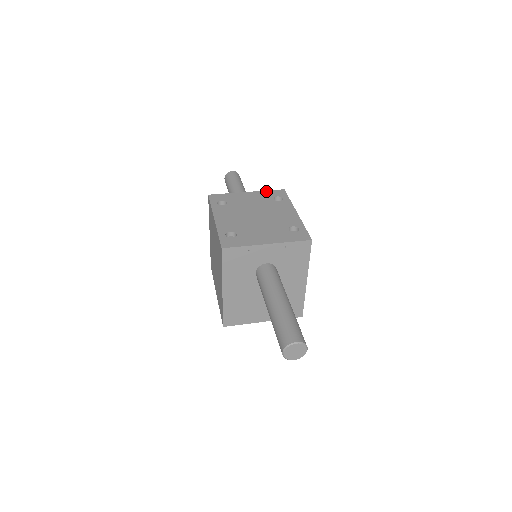
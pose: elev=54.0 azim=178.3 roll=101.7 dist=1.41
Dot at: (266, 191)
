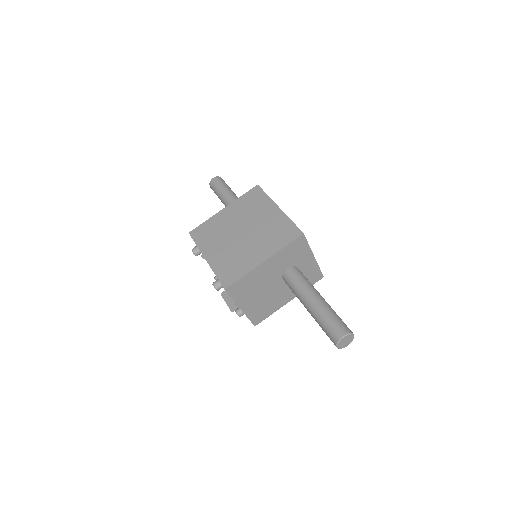
Dot at: occluded
